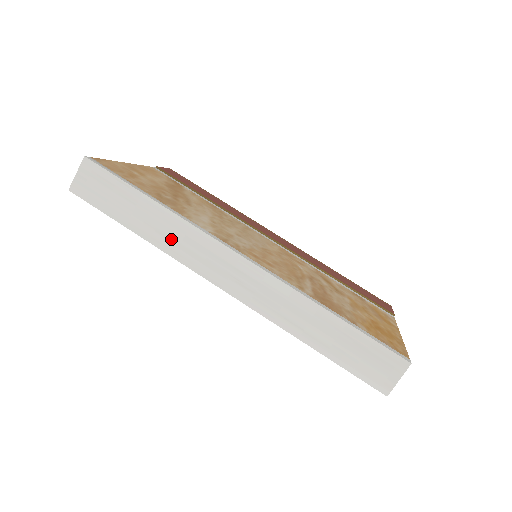
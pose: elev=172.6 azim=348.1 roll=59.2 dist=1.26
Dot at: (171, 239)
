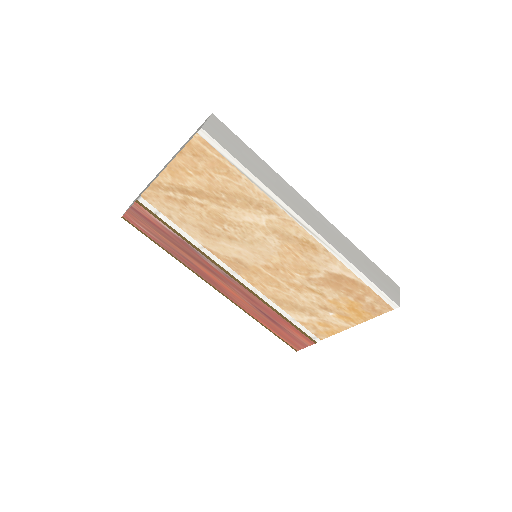
Dot at: (277, 186)
